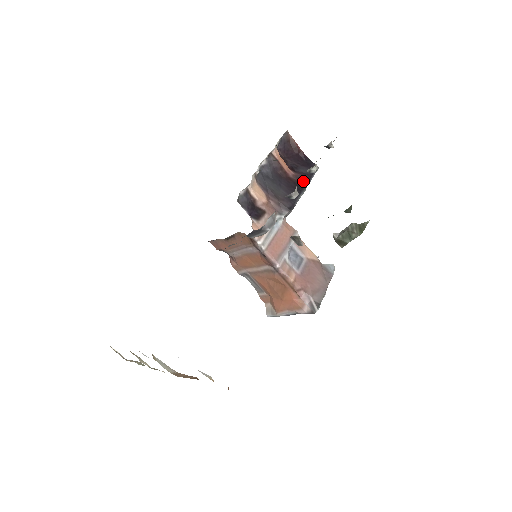
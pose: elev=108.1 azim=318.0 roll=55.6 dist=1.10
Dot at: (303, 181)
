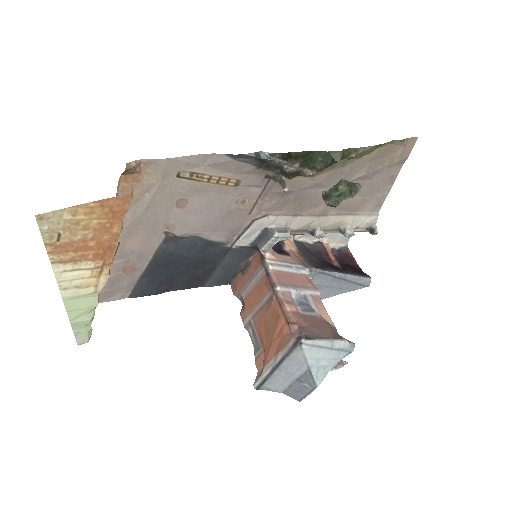
Dot at: (346, 271)
